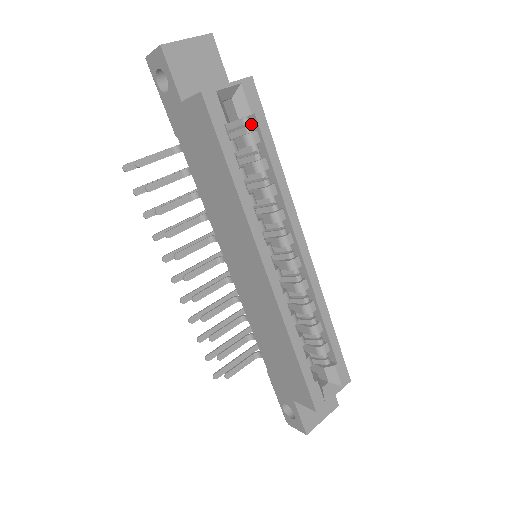
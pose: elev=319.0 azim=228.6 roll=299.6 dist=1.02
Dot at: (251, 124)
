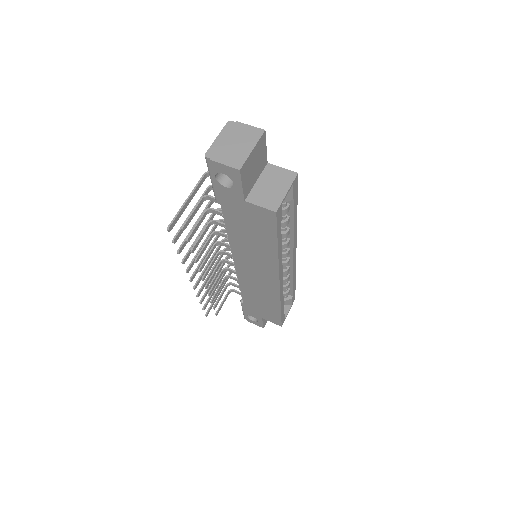
Dot at: occluded
